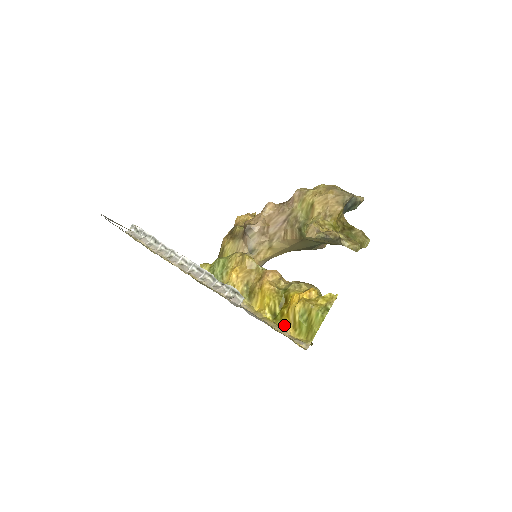
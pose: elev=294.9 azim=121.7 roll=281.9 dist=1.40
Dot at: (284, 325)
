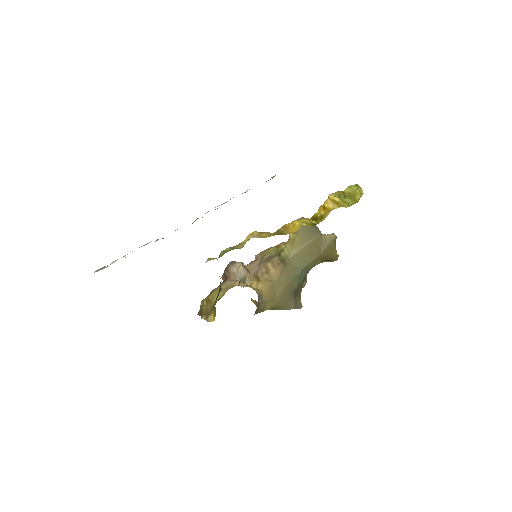
Dot at: (330, 210)
